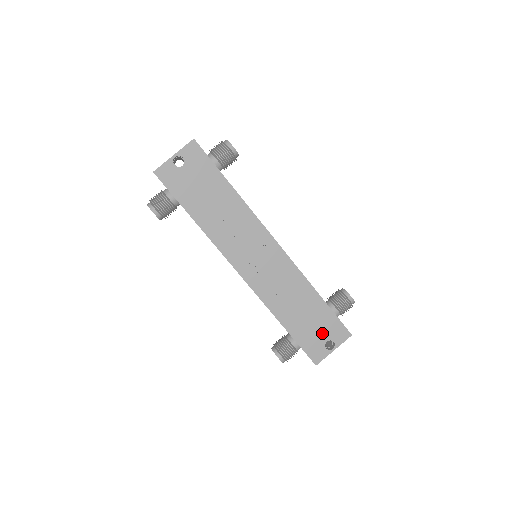
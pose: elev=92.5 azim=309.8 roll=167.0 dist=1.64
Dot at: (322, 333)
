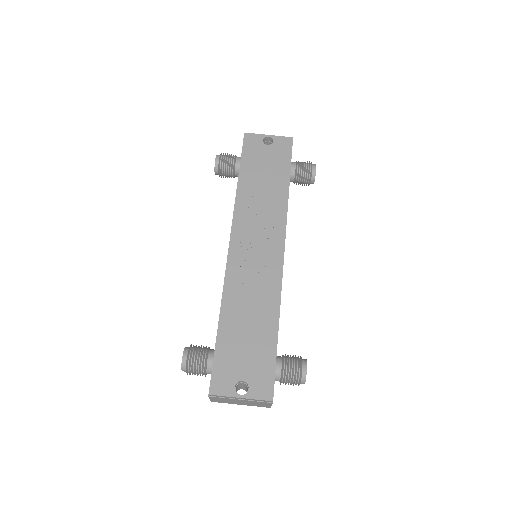
Dot at: (246, 367)
